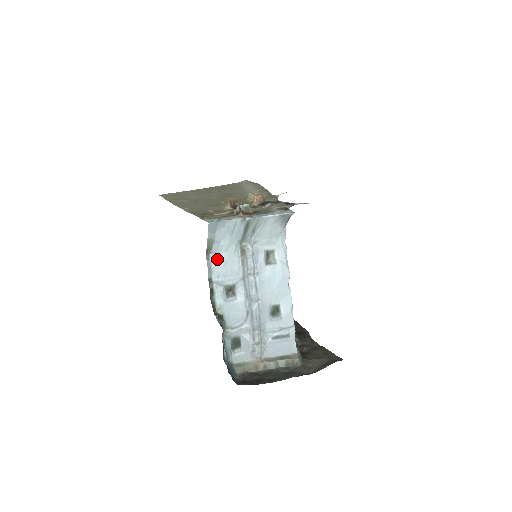
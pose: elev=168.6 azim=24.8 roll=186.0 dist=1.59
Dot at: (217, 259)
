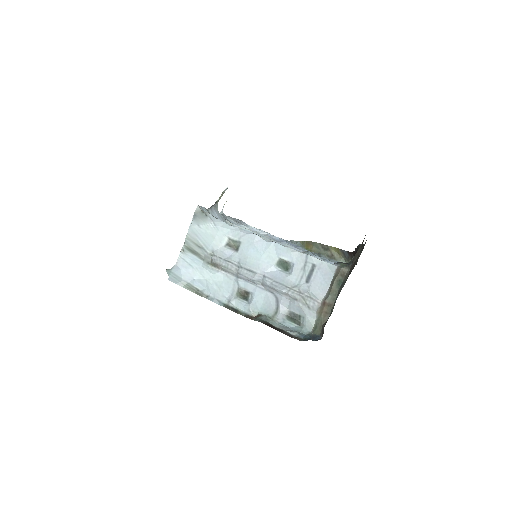
Dot at: (210, 290)
